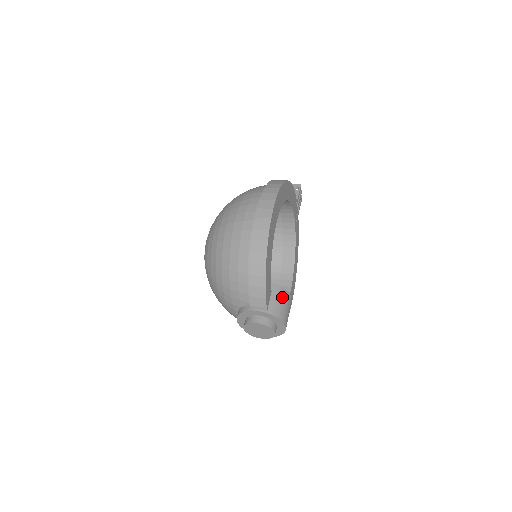
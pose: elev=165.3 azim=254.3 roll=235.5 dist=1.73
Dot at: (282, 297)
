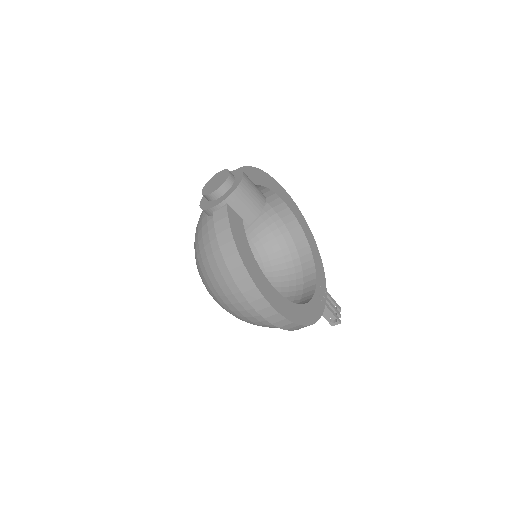
Dot at: occluded
